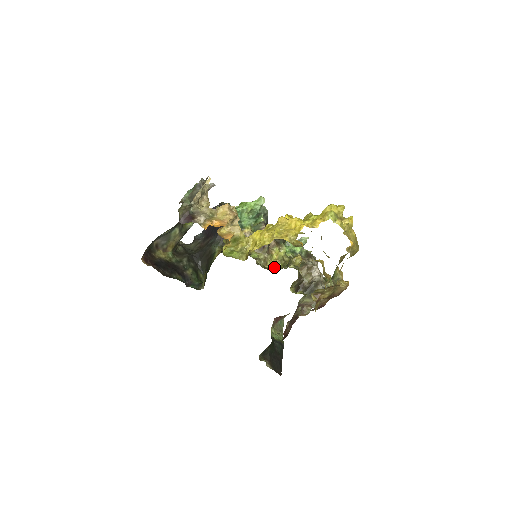
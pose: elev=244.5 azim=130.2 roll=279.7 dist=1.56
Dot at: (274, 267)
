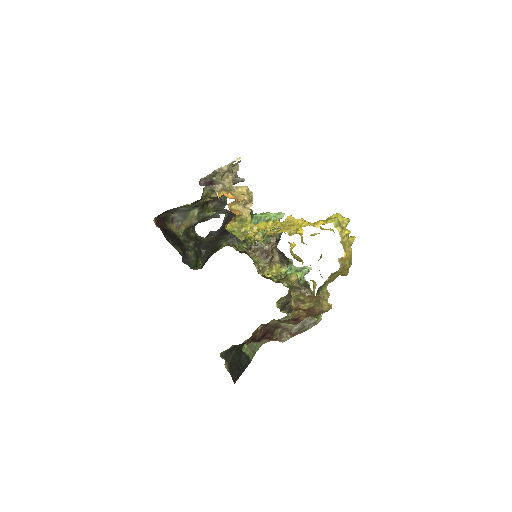
Dot at: occluded
